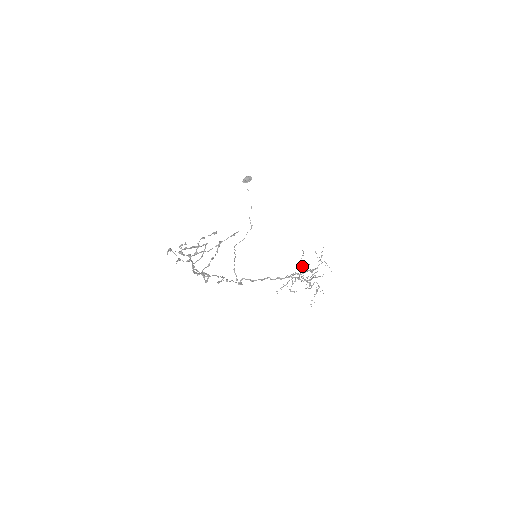
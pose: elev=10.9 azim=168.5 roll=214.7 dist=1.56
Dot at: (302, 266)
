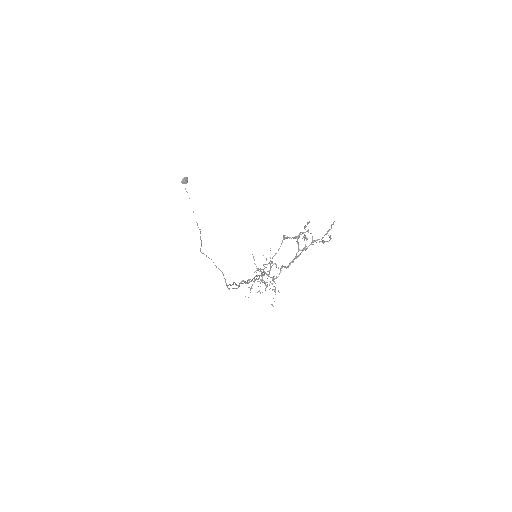
Dot at: (258, 269)
